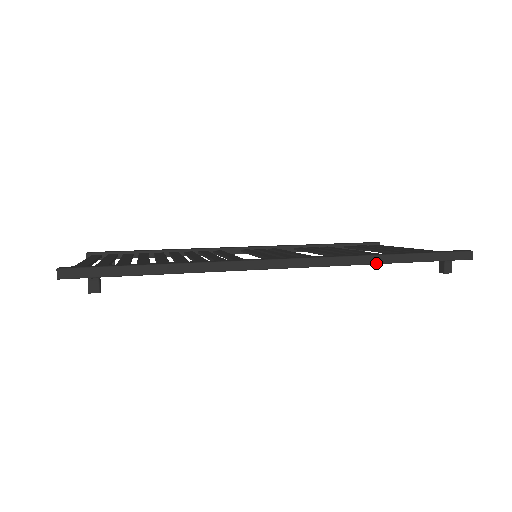
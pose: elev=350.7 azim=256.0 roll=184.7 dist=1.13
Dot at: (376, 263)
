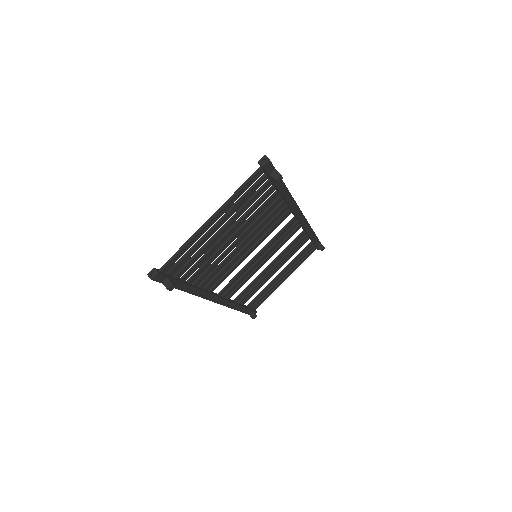
Dot at: occluded
